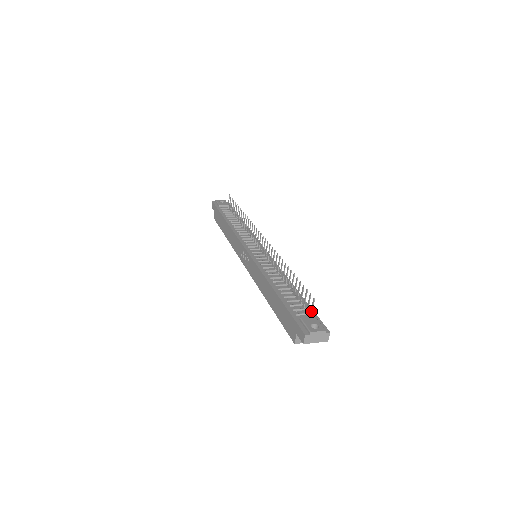
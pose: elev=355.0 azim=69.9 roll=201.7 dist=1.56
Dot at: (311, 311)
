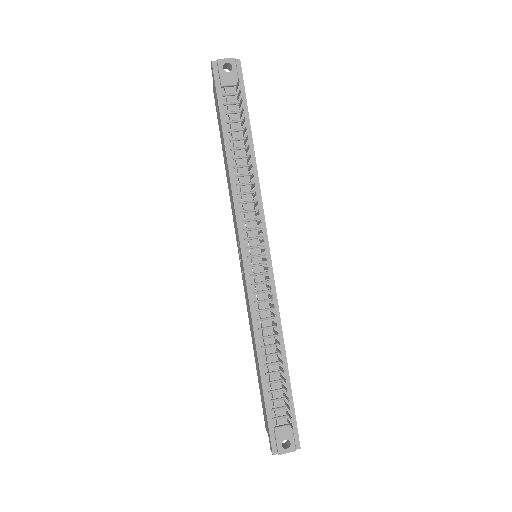
Dot at: (289, 423)
